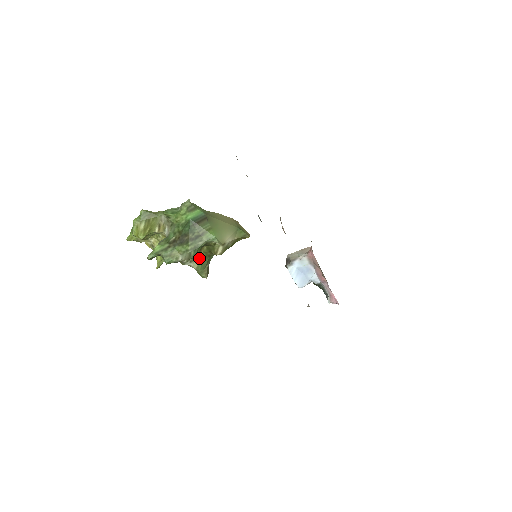
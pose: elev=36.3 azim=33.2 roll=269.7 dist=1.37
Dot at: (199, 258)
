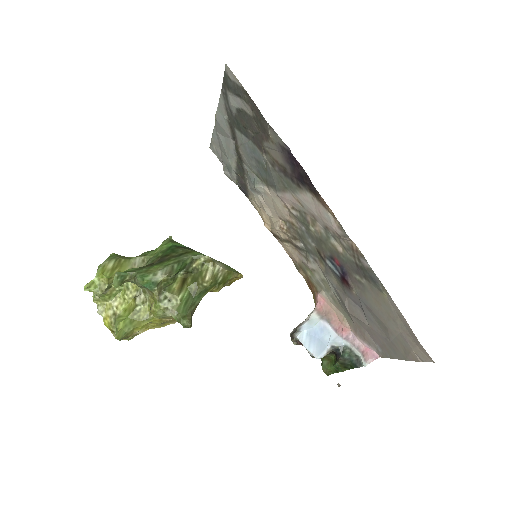
Dot at: (181, 295)
